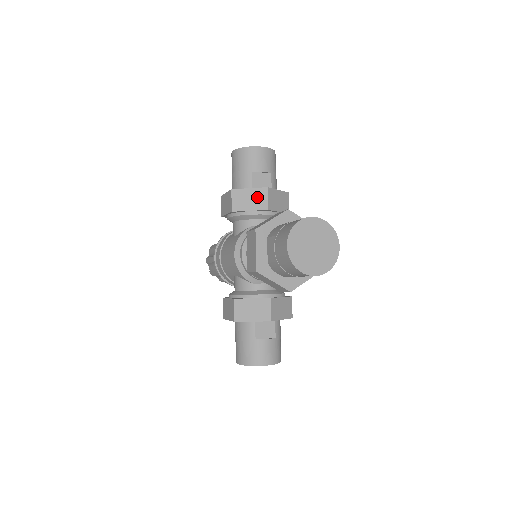
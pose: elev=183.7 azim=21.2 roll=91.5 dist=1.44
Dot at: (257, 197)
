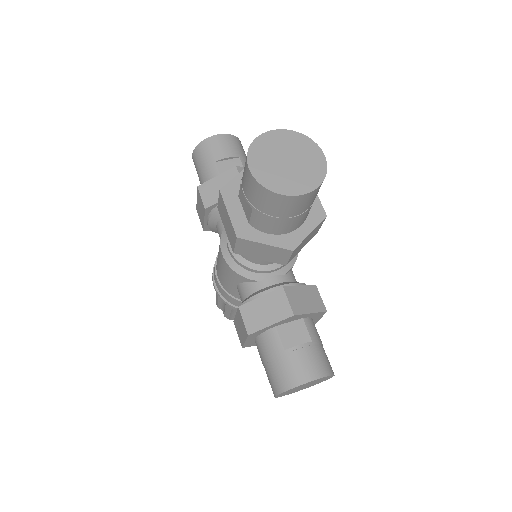
Dot at: (228, 181)
